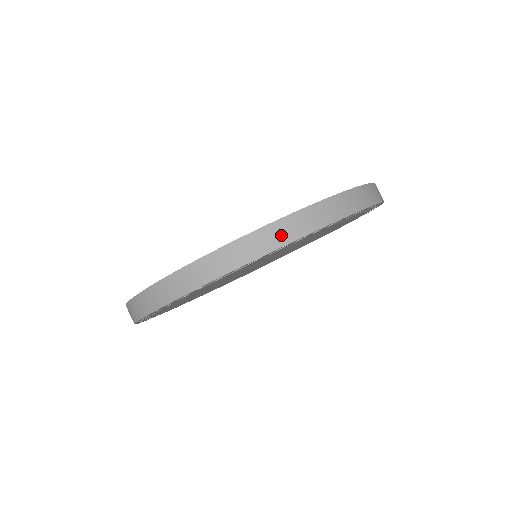
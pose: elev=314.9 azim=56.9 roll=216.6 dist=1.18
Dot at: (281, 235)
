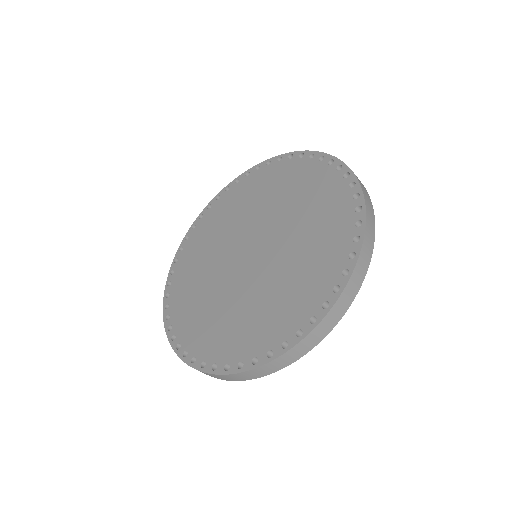
Dot at: (314, 340)
